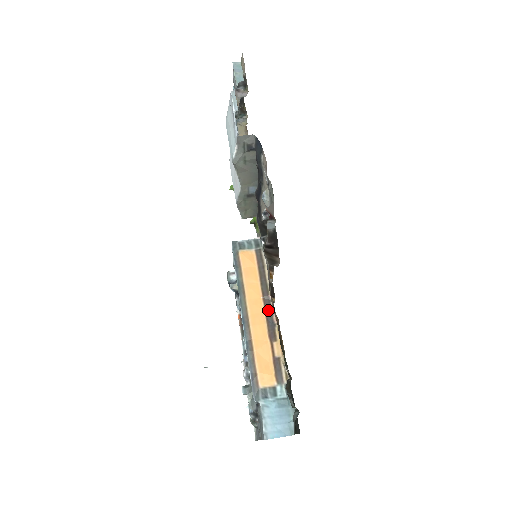
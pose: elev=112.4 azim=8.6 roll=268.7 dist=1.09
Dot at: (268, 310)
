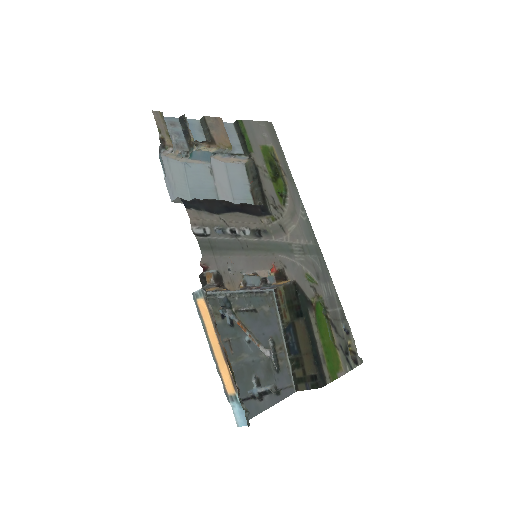
Dot at: (220, 343)
